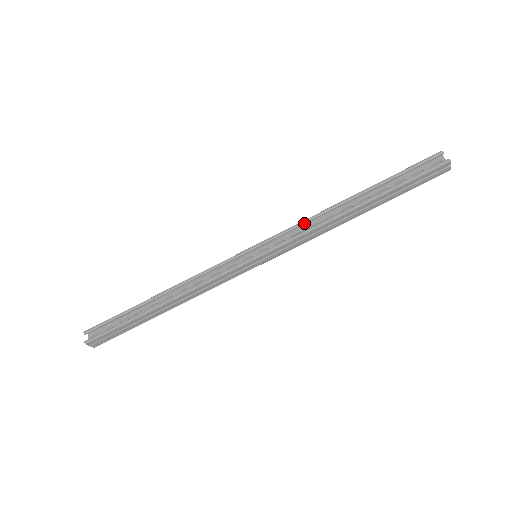
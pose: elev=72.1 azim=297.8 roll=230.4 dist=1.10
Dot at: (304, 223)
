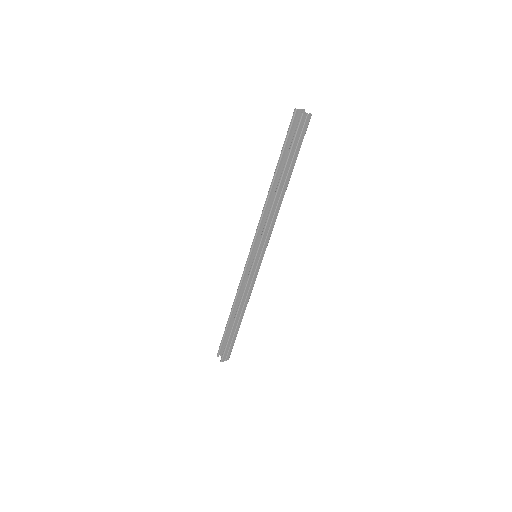
Dot at: (261, 219)
